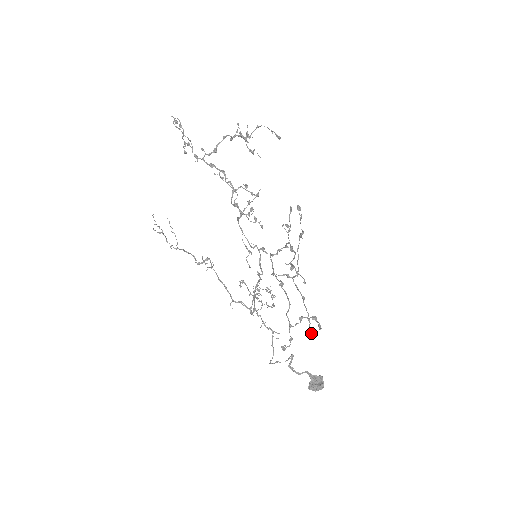
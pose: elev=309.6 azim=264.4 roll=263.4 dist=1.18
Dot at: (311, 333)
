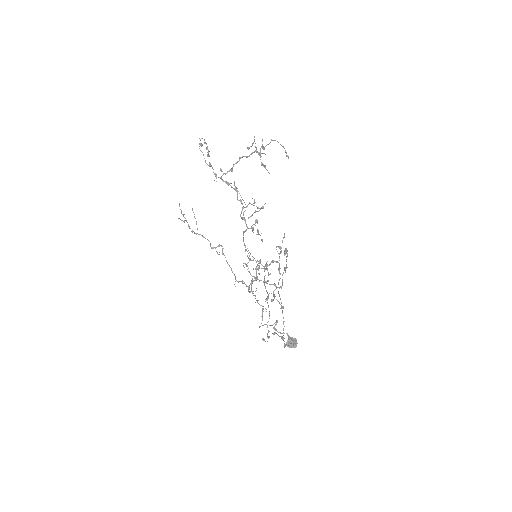
Dot at: (283, 335)
